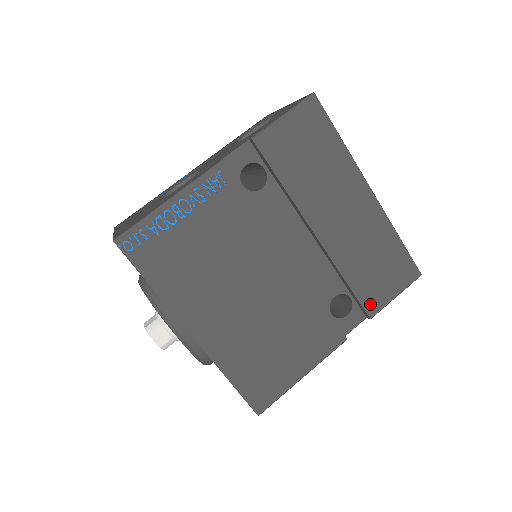
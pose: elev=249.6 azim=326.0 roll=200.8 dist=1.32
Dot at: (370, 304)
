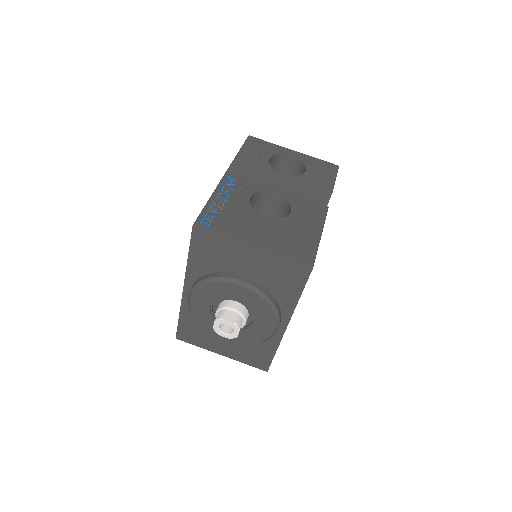
Dot at: occluded
